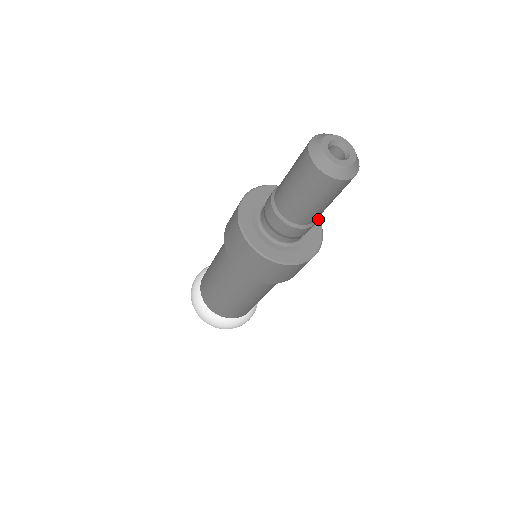
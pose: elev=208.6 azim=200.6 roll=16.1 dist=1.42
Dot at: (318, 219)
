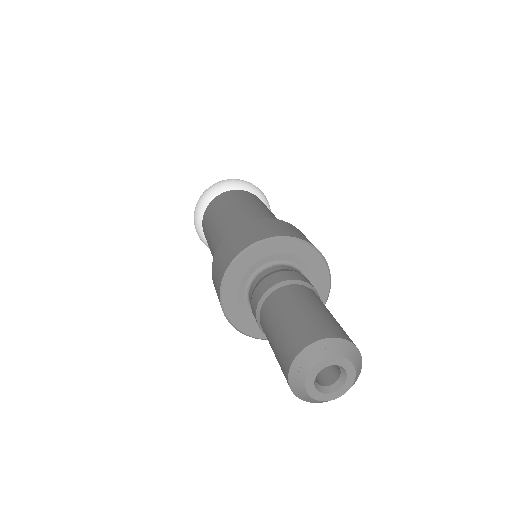
Dot at: (325, 267)
